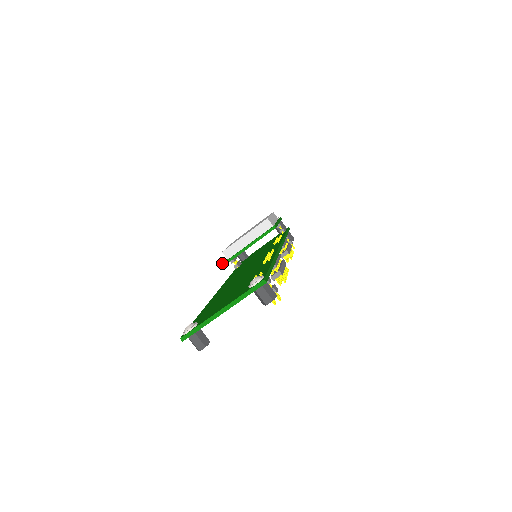
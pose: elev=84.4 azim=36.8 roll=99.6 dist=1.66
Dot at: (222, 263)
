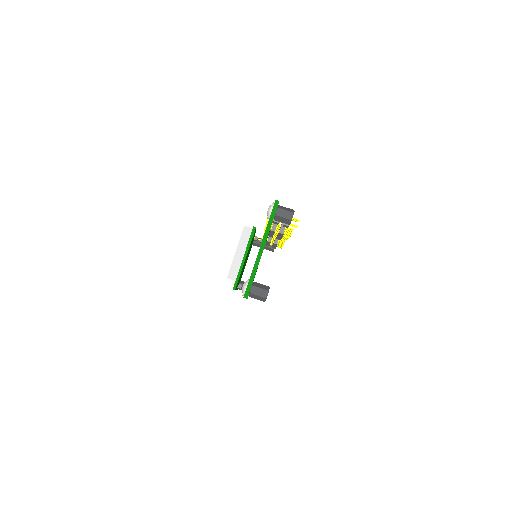
Dot at: (233, 287)
